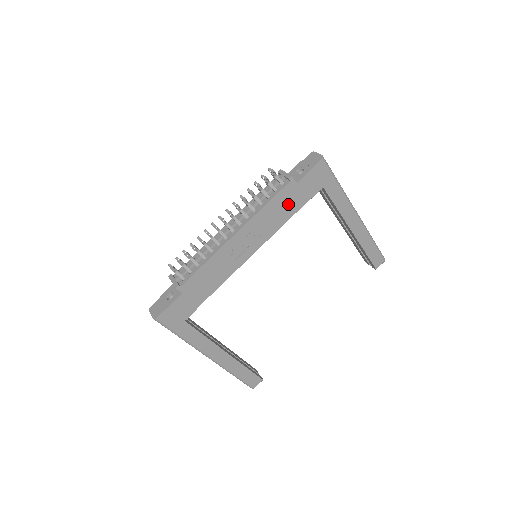
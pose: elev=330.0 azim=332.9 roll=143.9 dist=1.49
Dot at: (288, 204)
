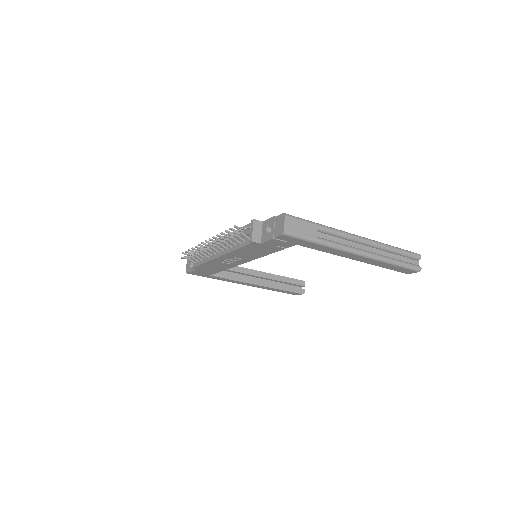
Dot at: (260, 250)
